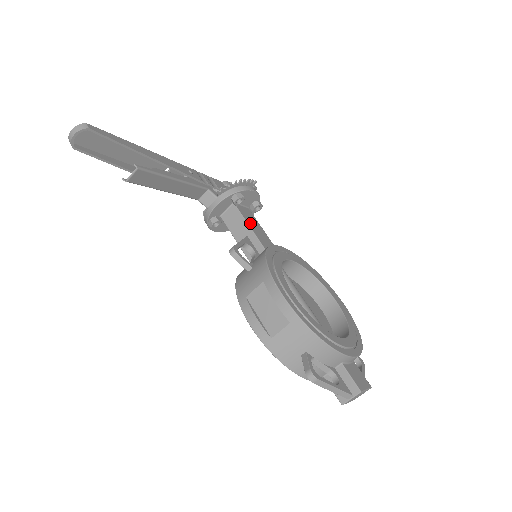
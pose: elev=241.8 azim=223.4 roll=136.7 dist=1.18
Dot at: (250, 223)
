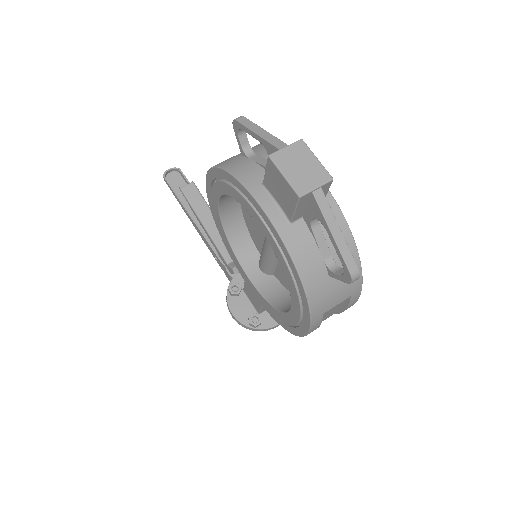
Dot at: occluded
